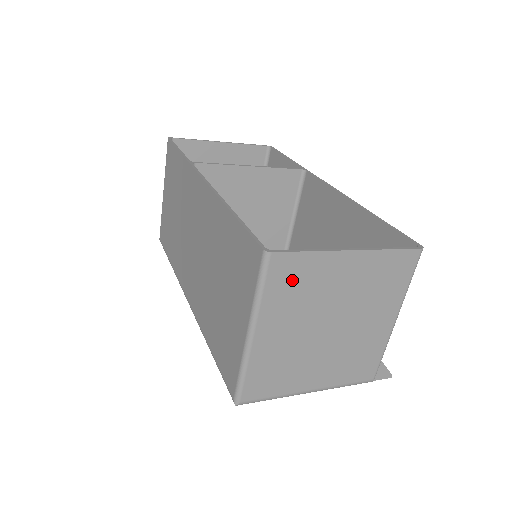
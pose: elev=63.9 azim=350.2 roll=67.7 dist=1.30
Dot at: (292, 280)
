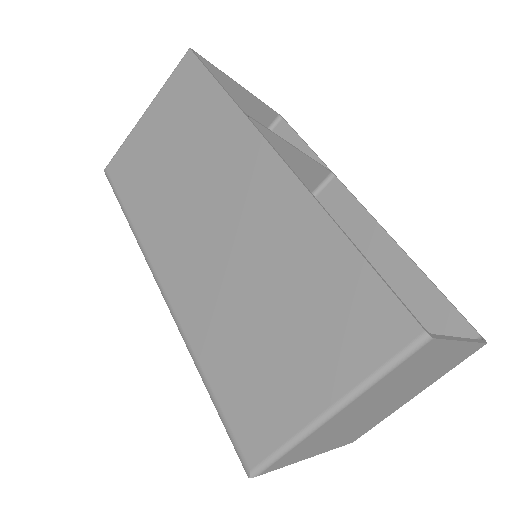
Dot at: (412, 364)
